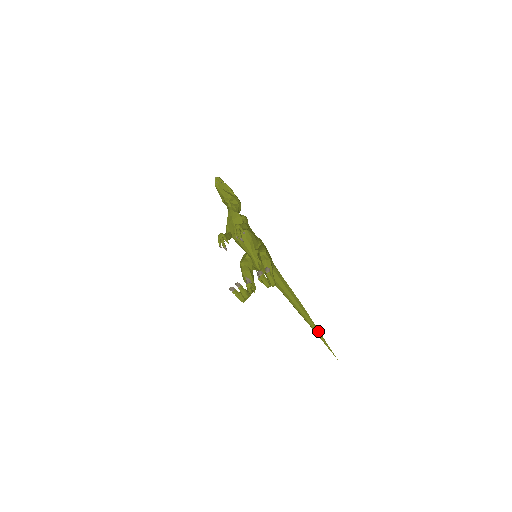
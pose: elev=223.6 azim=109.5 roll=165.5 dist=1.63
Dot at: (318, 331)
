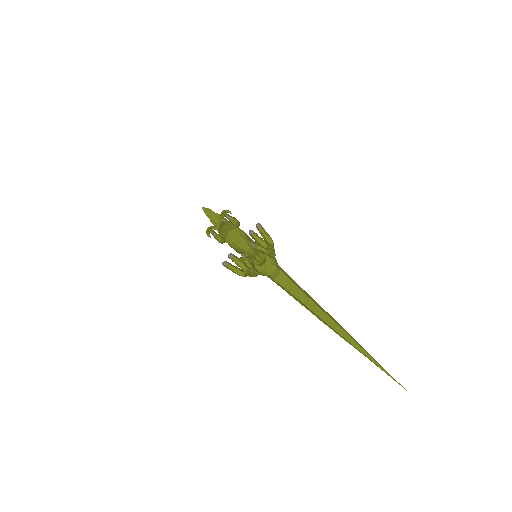
Dot at: (363, 349)
